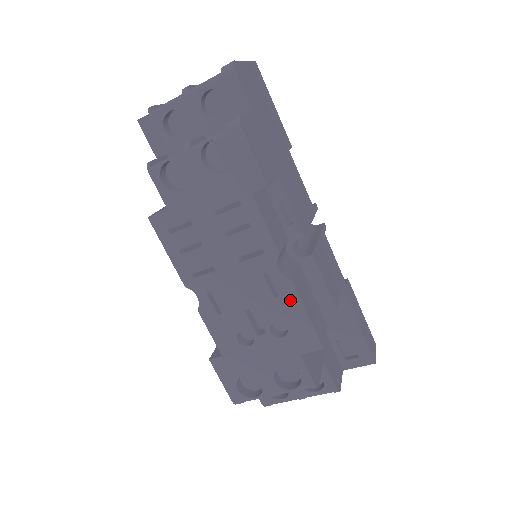
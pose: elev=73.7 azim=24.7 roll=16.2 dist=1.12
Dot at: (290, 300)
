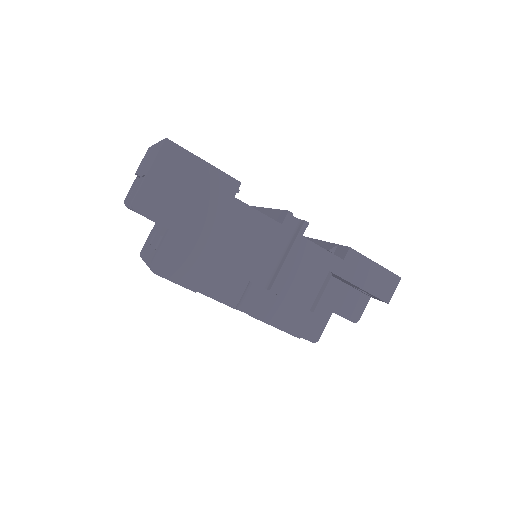
Dot at: occluded
